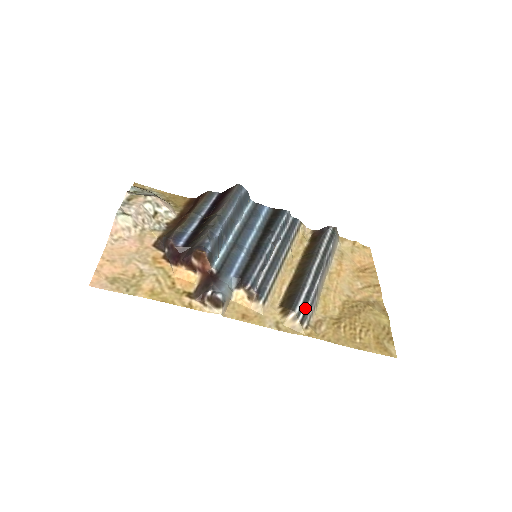
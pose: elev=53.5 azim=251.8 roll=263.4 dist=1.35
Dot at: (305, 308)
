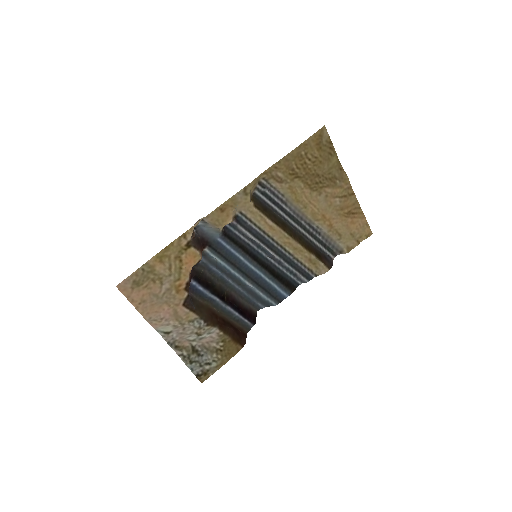
Dot at: (263, 191)
